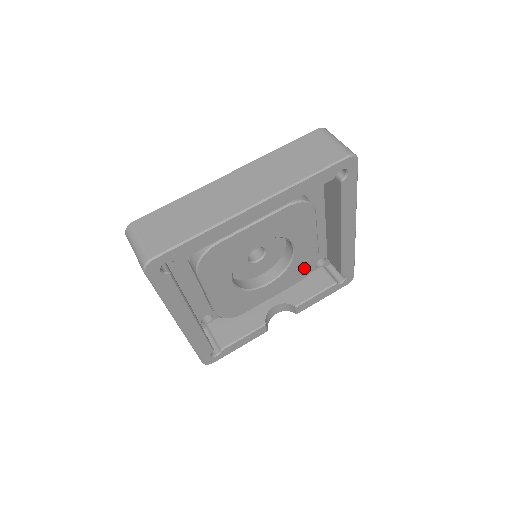
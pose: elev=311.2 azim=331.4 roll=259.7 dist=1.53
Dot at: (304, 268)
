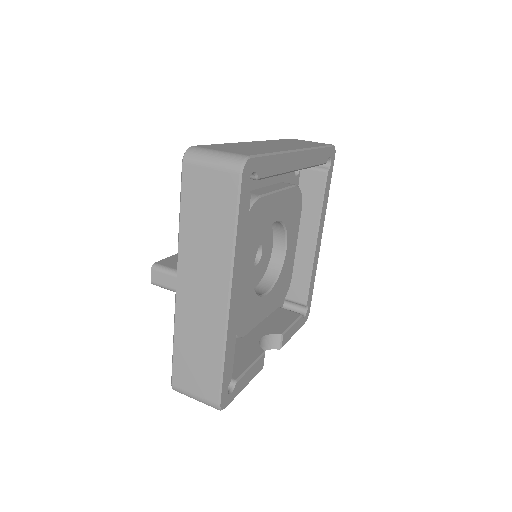
Dot at: (284, 287)
